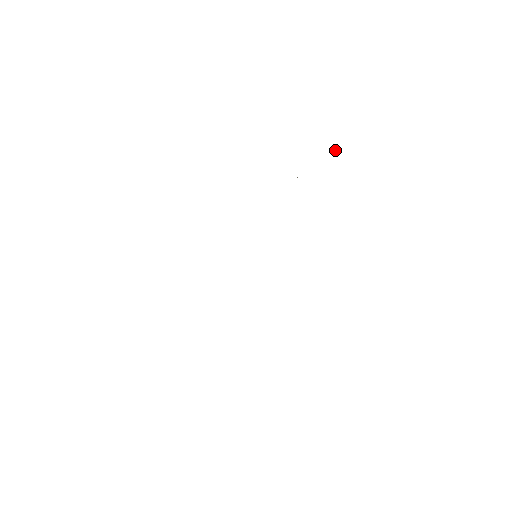
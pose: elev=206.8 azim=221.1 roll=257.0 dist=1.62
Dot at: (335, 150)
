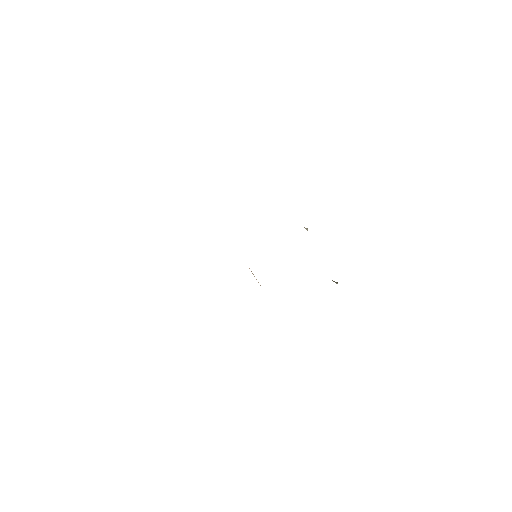
Dot at: occluded
